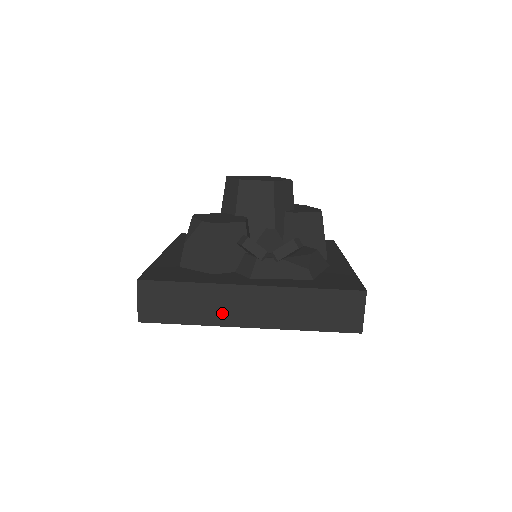
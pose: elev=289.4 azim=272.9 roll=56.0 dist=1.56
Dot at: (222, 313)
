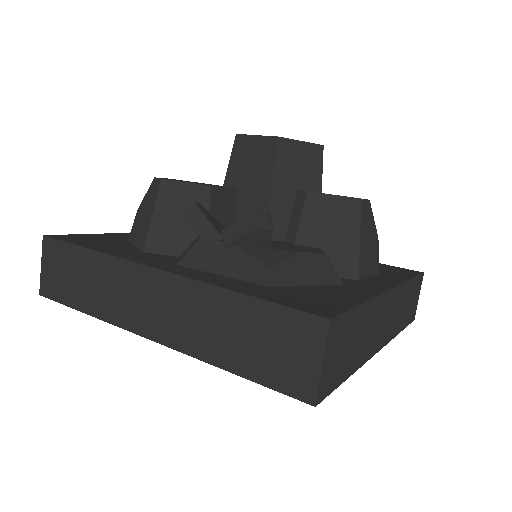
Dot at: (120, 305)
